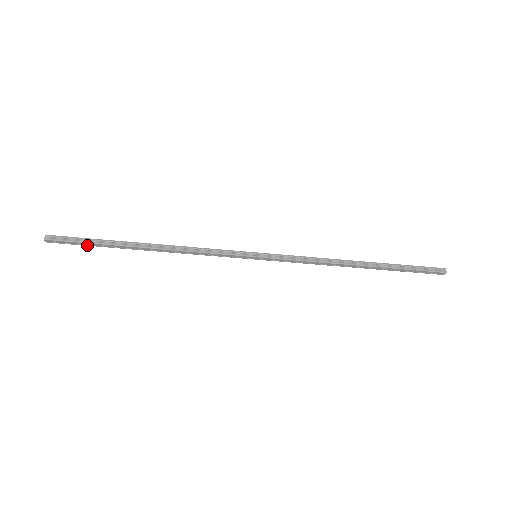
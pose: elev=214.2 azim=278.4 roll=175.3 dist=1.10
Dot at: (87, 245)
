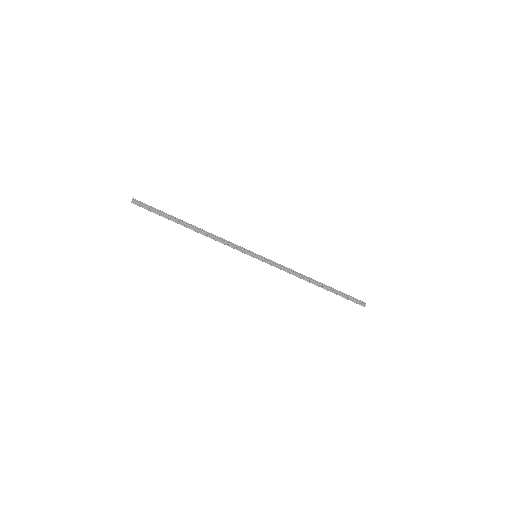
Dot at: (156, 213)
